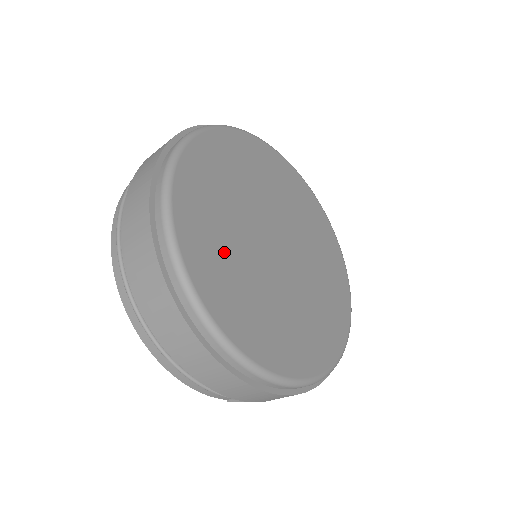
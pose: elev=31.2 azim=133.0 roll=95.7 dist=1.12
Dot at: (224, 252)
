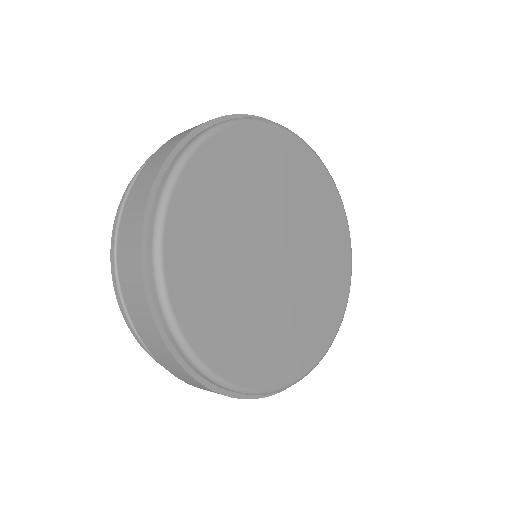
Dot at: (269, 338)
